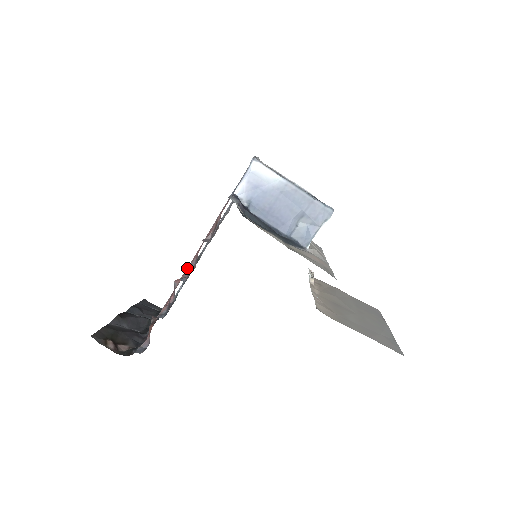
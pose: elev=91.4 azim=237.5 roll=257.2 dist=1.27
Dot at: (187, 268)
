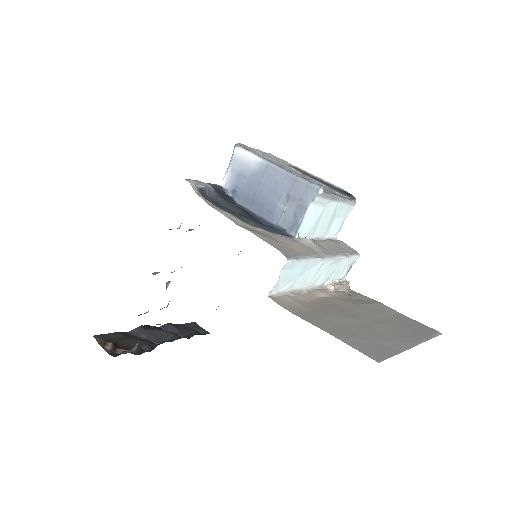
Dot at: occluded
